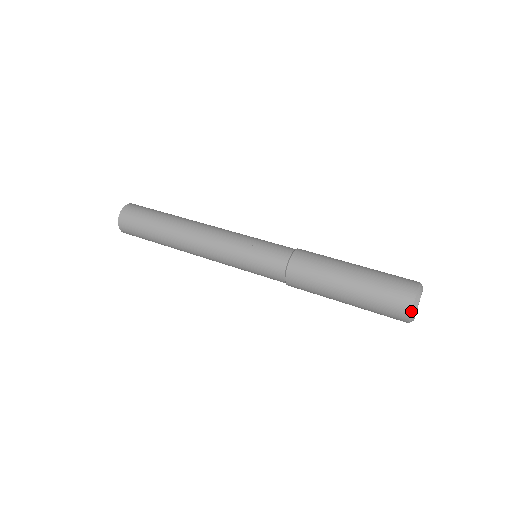
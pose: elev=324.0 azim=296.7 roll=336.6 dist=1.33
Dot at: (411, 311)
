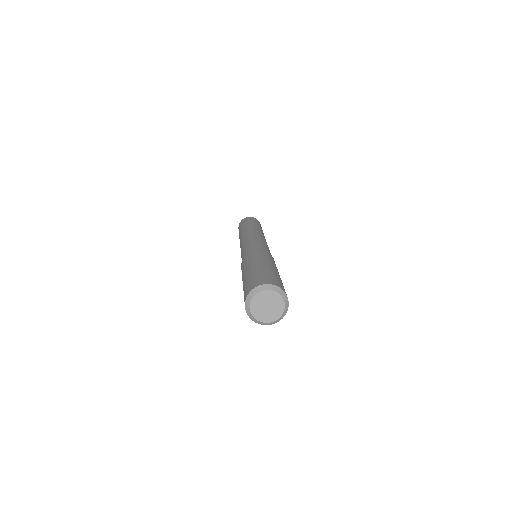
Dot at: (246, 300)
